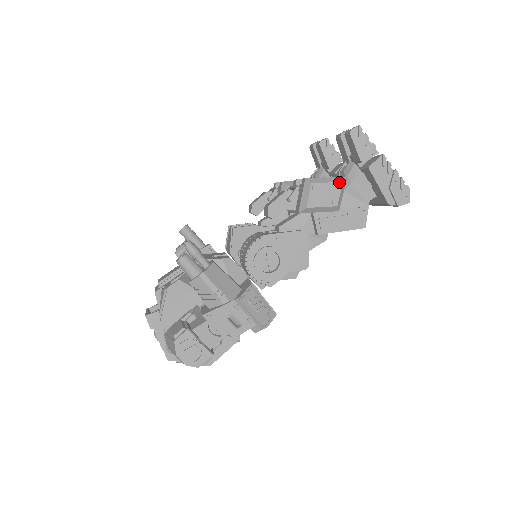
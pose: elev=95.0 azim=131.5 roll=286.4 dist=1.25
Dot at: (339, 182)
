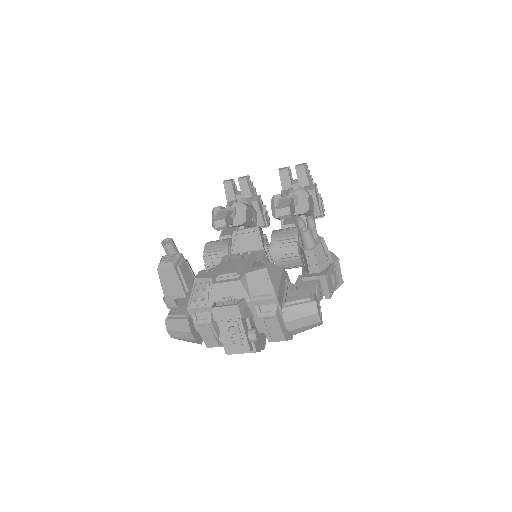
Dot at: occluded
